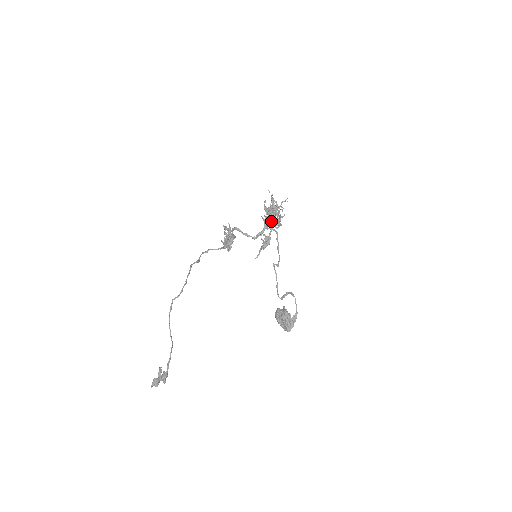
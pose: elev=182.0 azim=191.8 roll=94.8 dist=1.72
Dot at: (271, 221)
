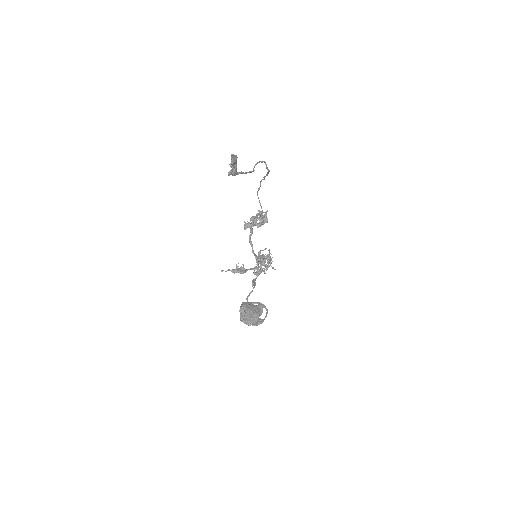
Dot at: (264, 261)
